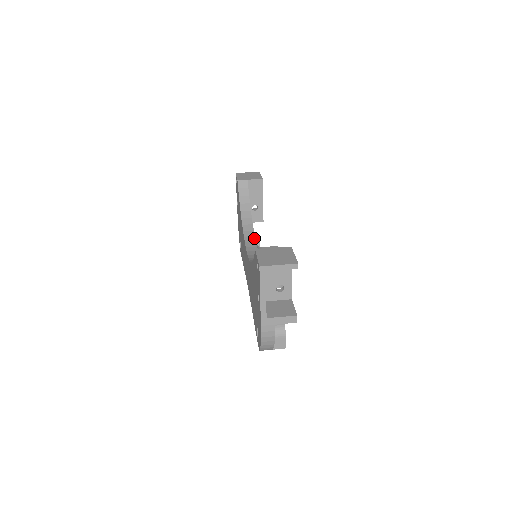
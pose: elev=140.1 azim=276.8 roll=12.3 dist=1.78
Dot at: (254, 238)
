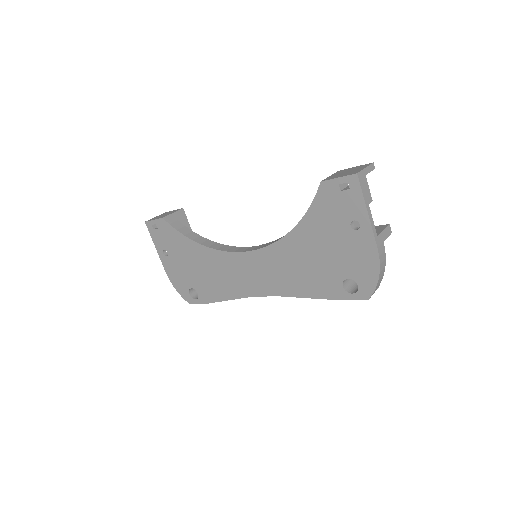
Dot at: (235, 247)
